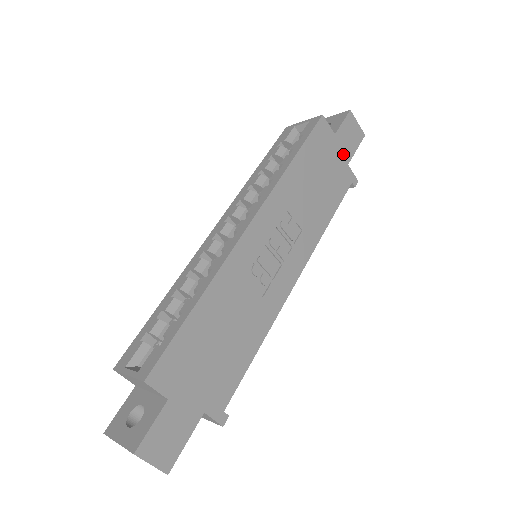
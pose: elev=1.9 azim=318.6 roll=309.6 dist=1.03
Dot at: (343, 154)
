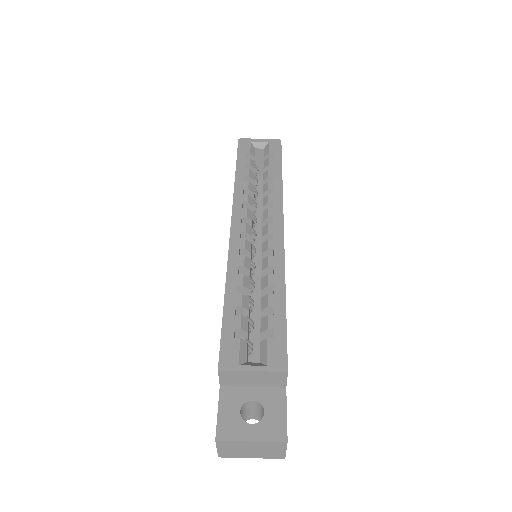
Dot at: occluded
